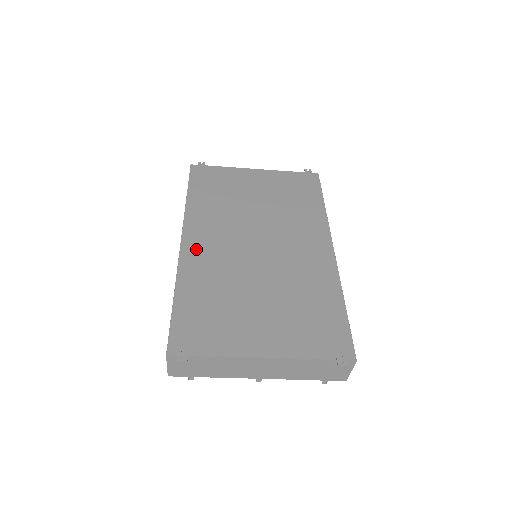
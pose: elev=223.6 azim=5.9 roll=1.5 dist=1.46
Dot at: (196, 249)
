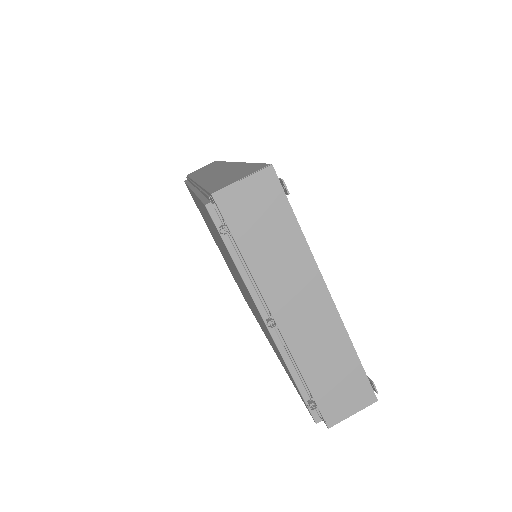
Dot at: occluded
